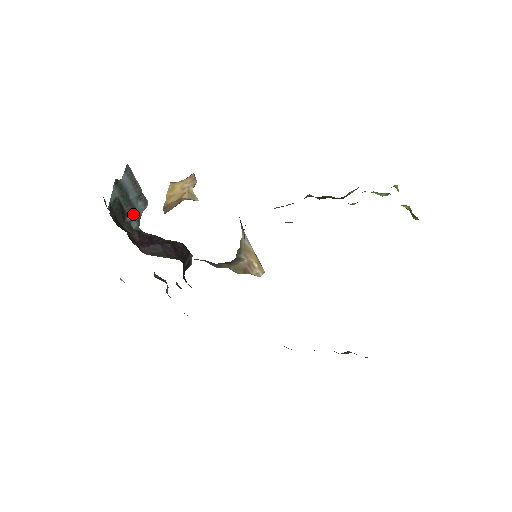
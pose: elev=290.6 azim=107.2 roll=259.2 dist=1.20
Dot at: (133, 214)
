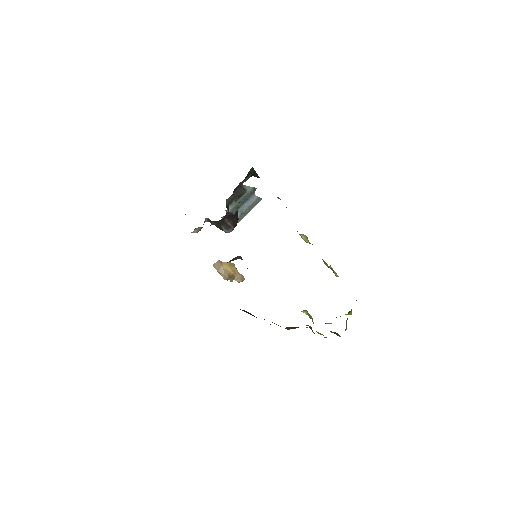
Dot at: (235, 208)
